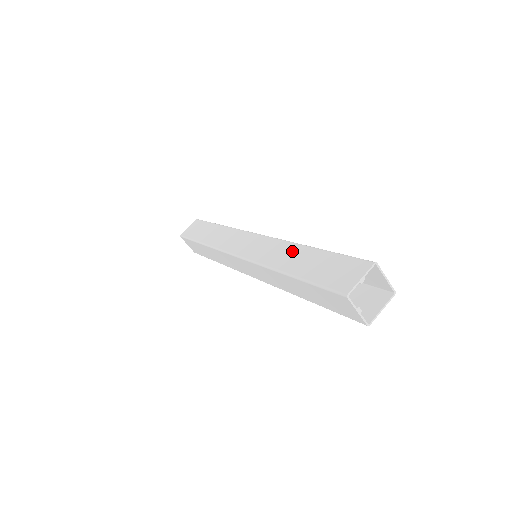
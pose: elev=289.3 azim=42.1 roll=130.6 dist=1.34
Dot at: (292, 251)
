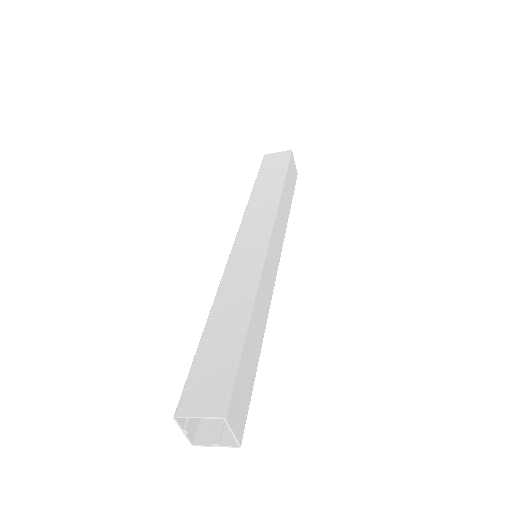
Dot at: occluded
